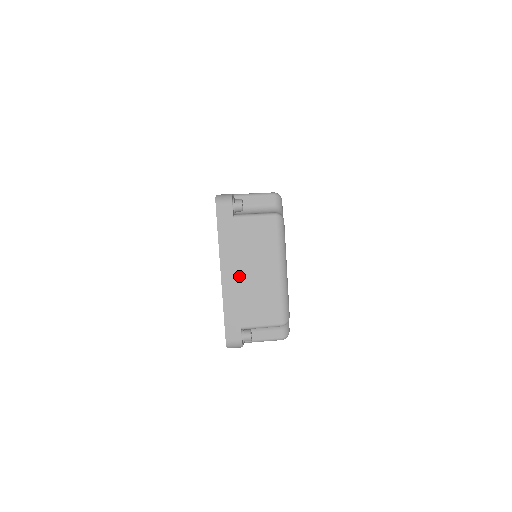
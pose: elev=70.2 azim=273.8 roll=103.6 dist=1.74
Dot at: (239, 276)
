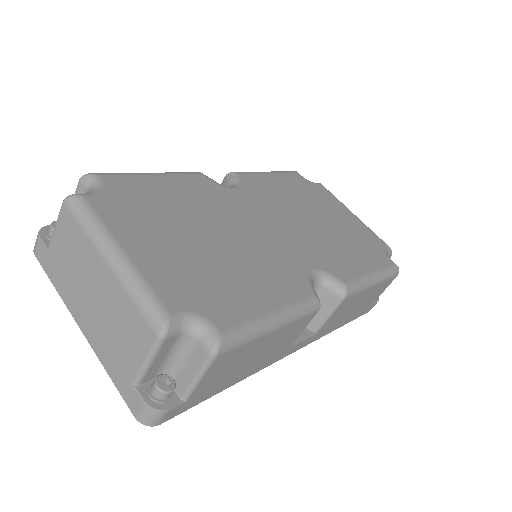
Dot at: (89, 313)
